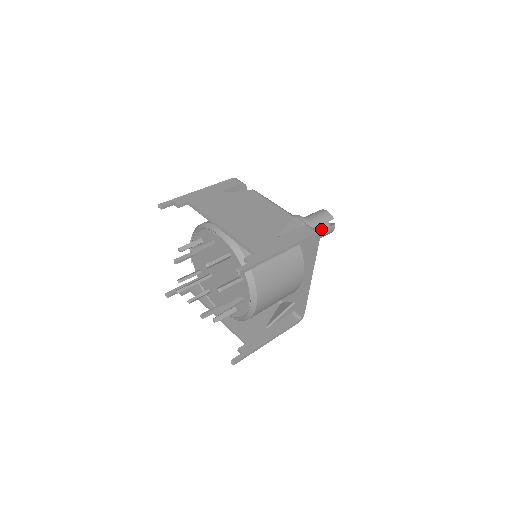
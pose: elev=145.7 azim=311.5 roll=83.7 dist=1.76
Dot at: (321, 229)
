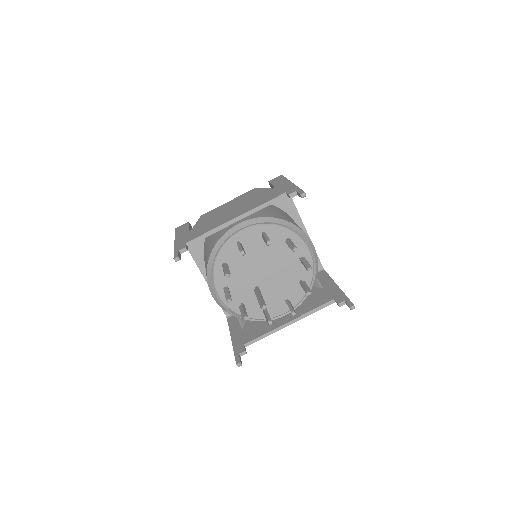
Dot at: occluded
